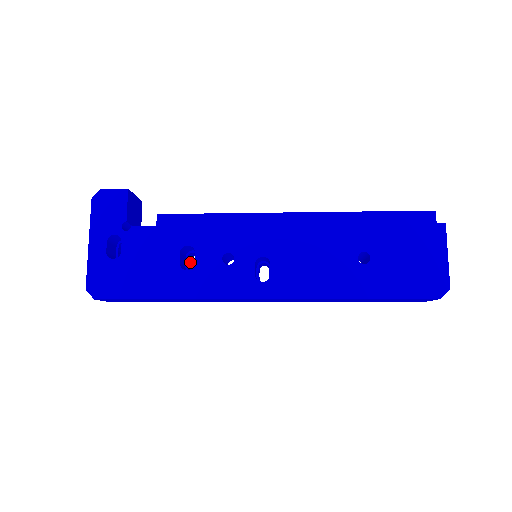
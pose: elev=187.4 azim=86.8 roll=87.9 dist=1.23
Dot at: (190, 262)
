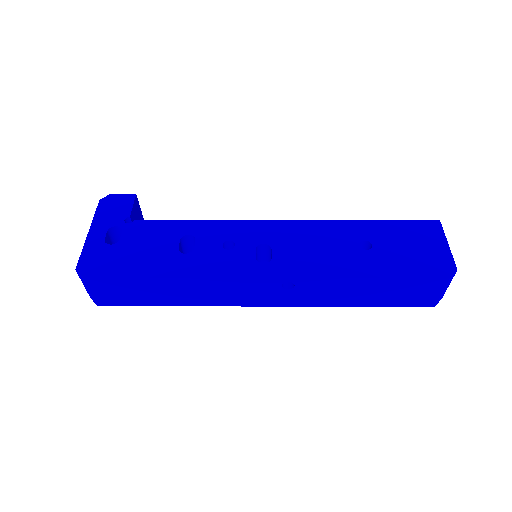
Dot at: occluded
